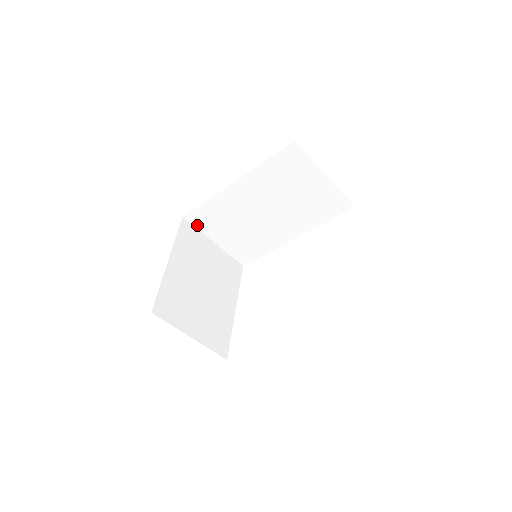
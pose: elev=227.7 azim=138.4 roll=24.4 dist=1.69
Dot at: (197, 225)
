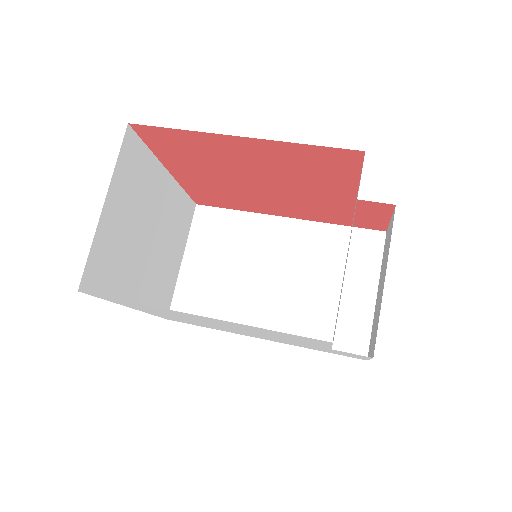
Dot at: (196, 225)
